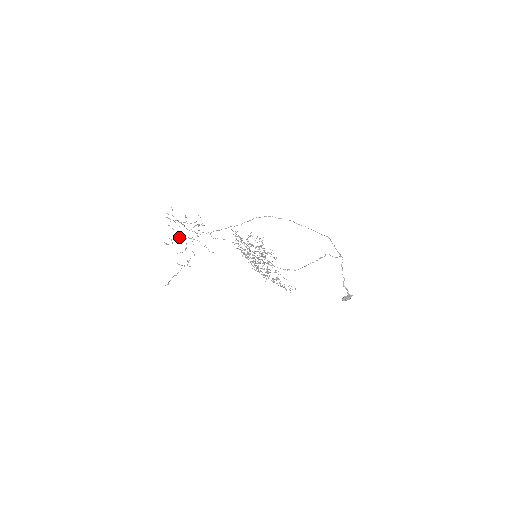
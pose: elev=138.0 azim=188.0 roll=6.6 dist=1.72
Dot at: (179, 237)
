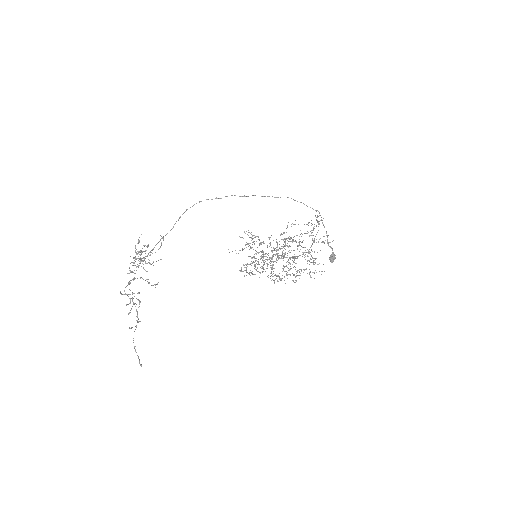
Dot at: (127, 285)
